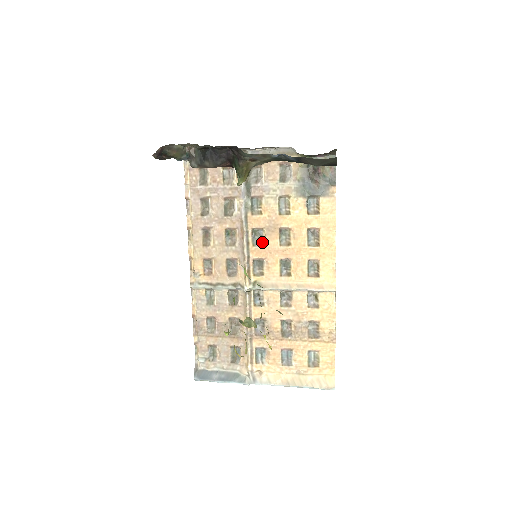
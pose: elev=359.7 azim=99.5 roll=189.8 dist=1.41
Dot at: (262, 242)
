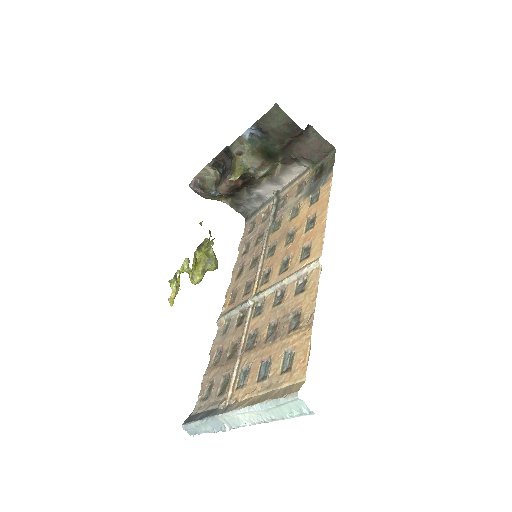
Dot at: (274, 253)
